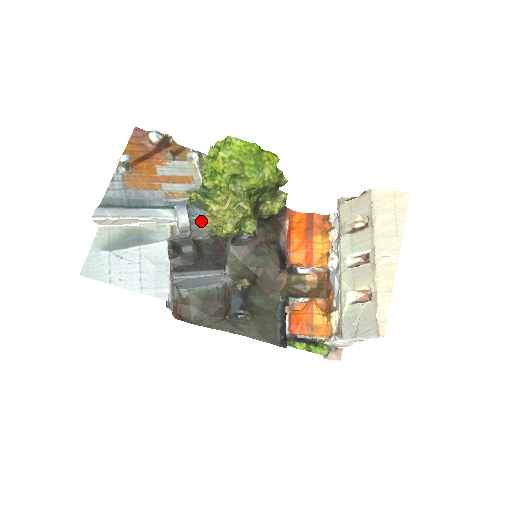
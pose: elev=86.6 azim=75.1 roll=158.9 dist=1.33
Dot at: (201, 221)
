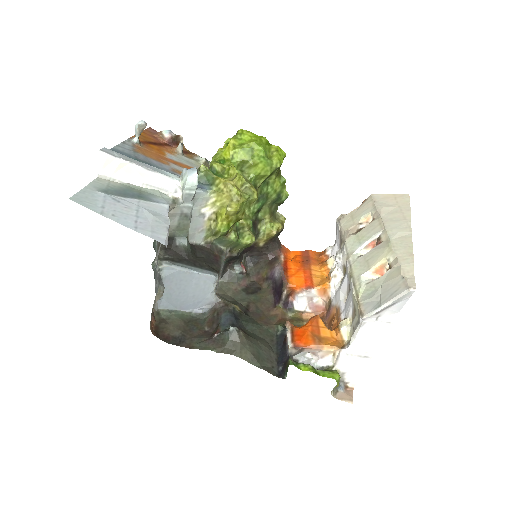
Dot at: (204, 202)
